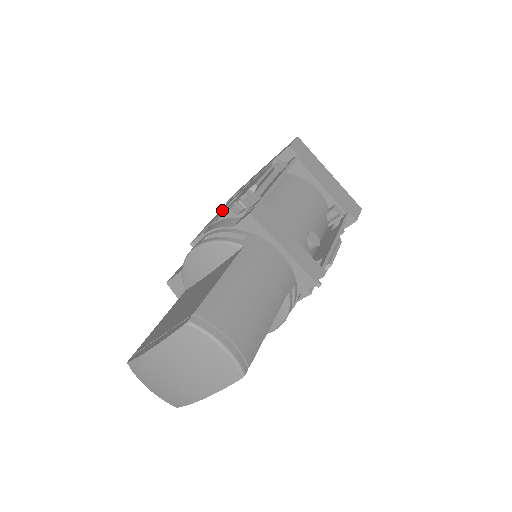
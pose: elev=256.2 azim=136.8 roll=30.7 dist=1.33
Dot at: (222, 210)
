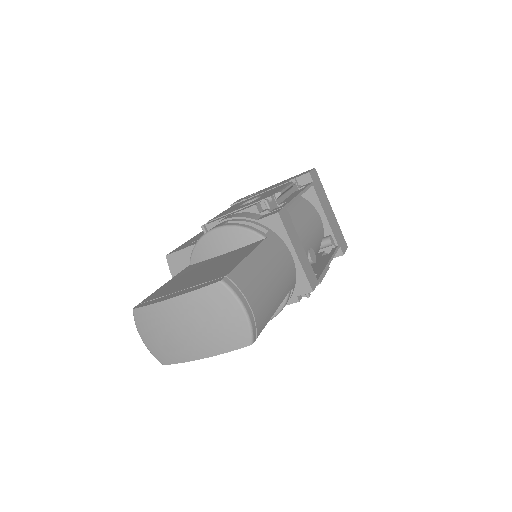
Dot at: (236, 207)
